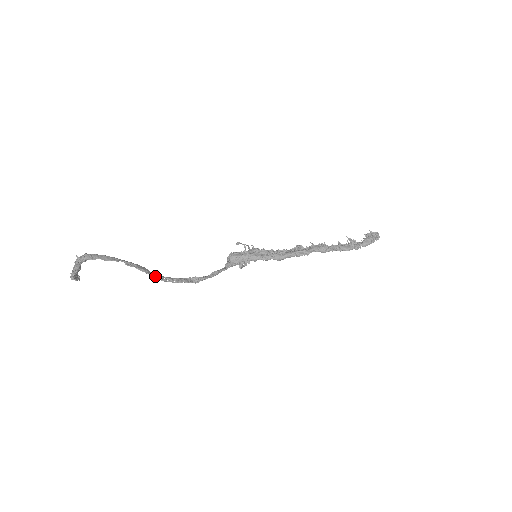
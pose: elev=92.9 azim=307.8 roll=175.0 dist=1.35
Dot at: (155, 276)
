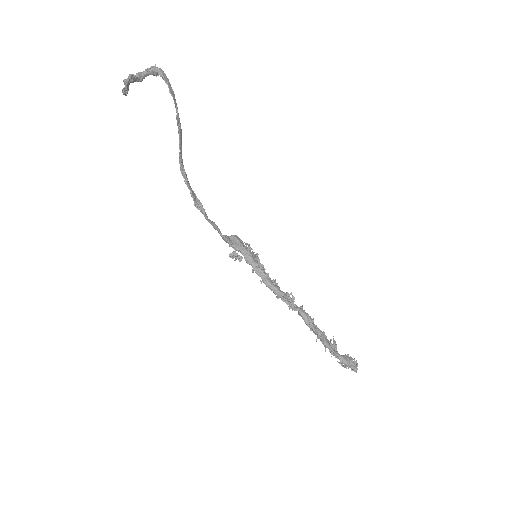
Dot at: (181, 154)
